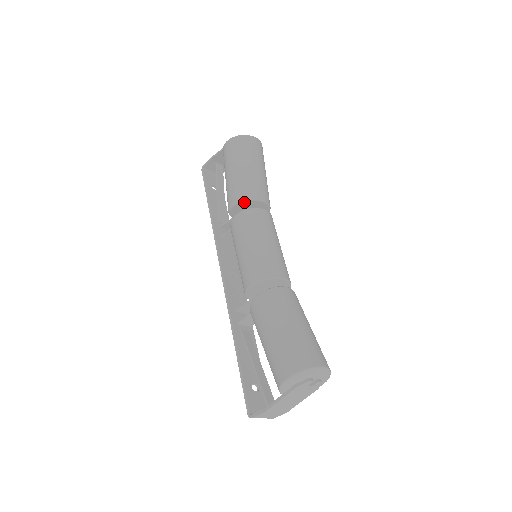
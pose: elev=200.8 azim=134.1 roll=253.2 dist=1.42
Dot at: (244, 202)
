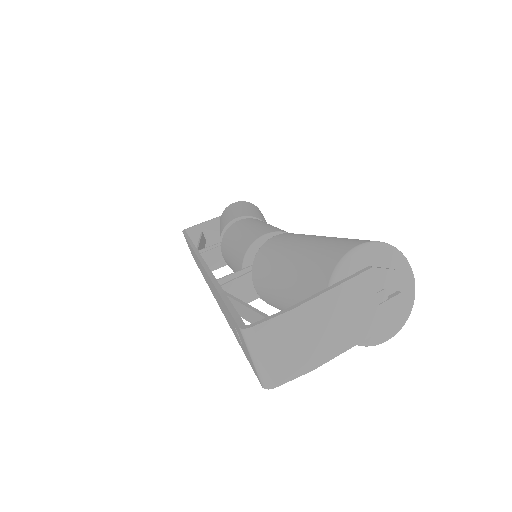
Dot at: occluded
